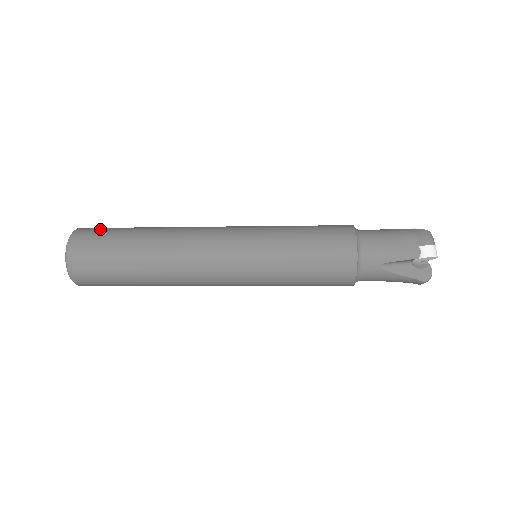
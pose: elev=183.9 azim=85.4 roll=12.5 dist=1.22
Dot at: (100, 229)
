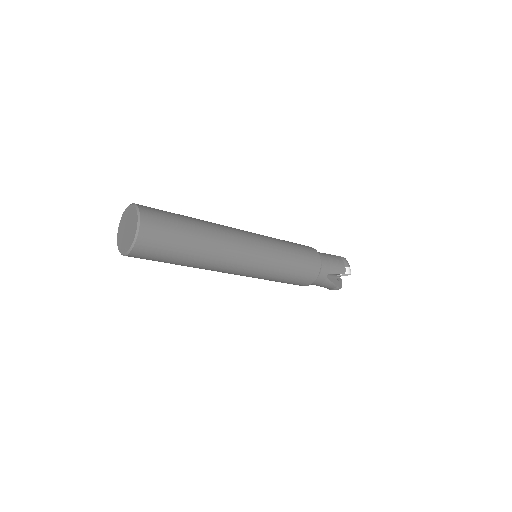
Dot at: (158, 209)
